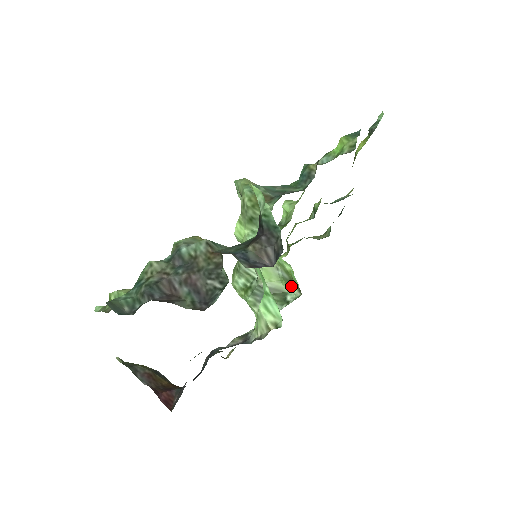
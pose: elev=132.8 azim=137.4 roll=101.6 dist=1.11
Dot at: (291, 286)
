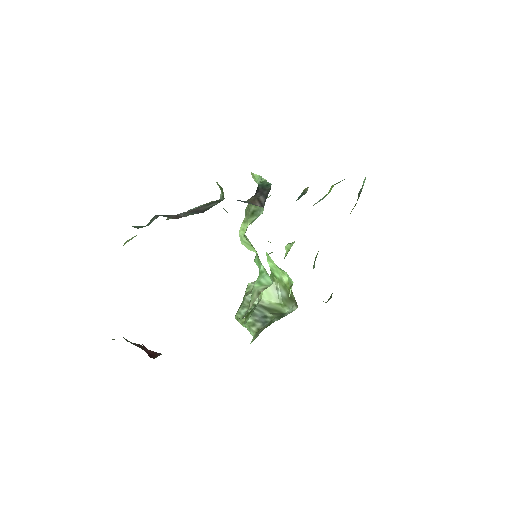
Dot at: (289, 305)
